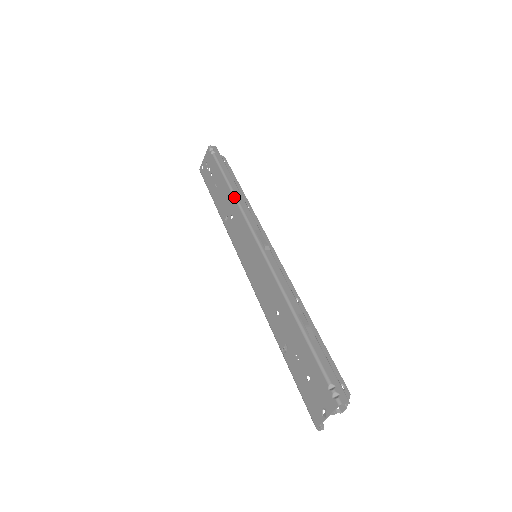
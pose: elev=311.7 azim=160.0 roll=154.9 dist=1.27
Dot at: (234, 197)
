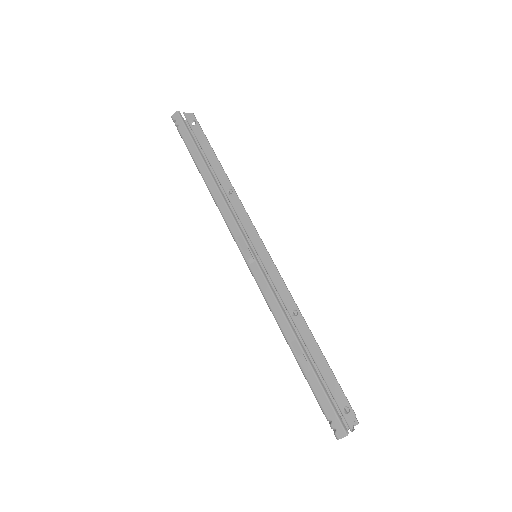
Dot at: occluded
